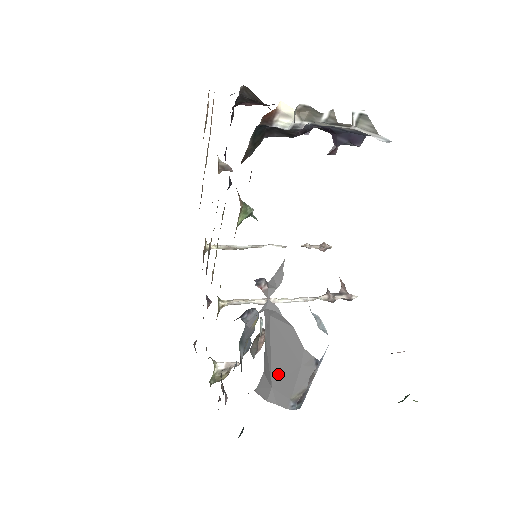
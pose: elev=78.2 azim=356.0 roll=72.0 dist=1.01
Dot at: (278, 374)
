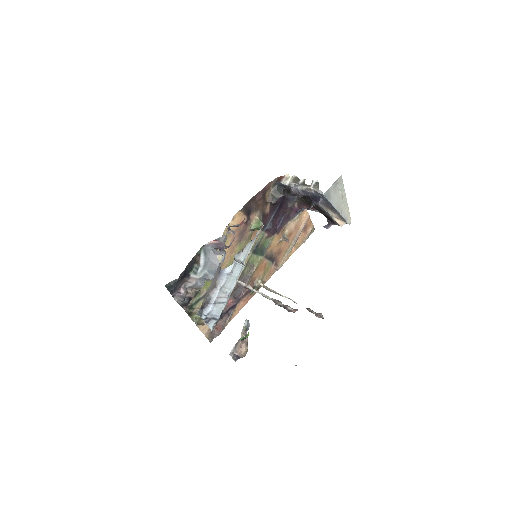
Dot at: occluded
